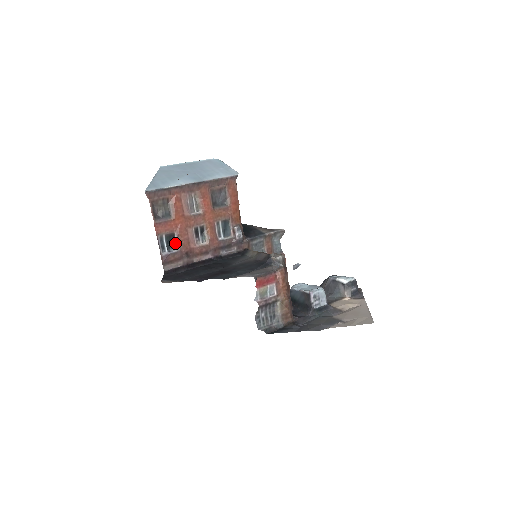
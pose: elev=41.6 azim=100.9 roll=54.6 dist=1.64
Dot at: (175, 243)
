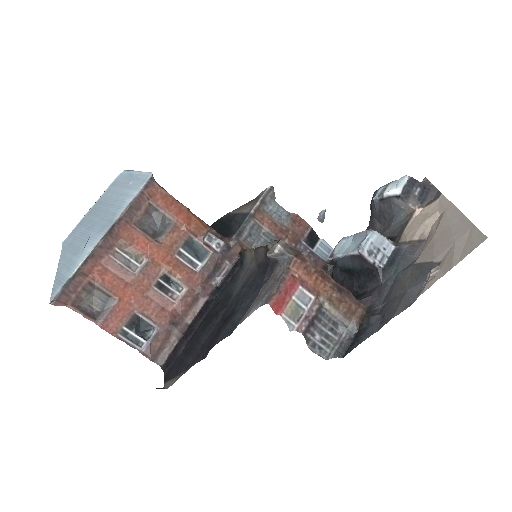
Dot at: (147, 323)
